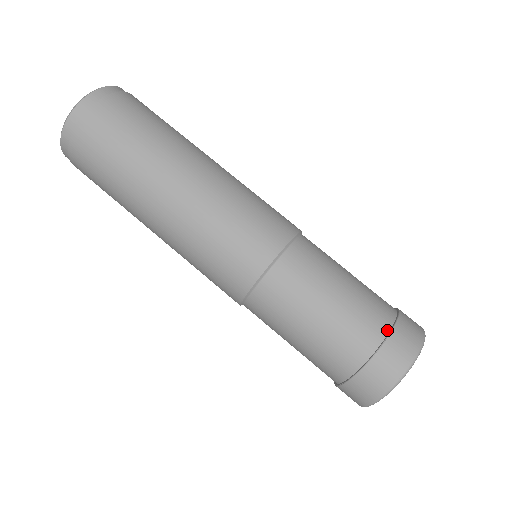
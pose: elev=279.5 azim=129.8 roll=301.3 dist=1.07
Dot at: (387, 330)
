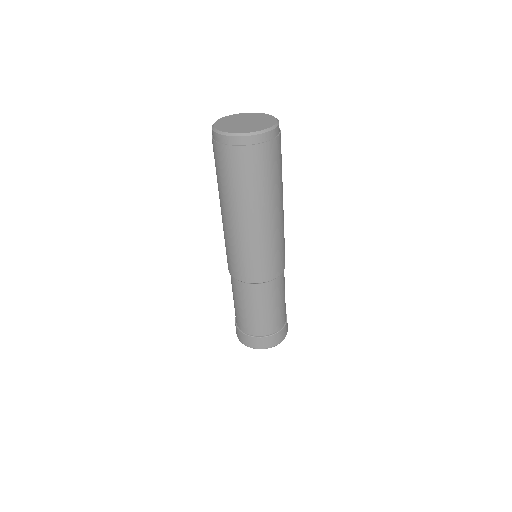
Dot at: (280, 328)
